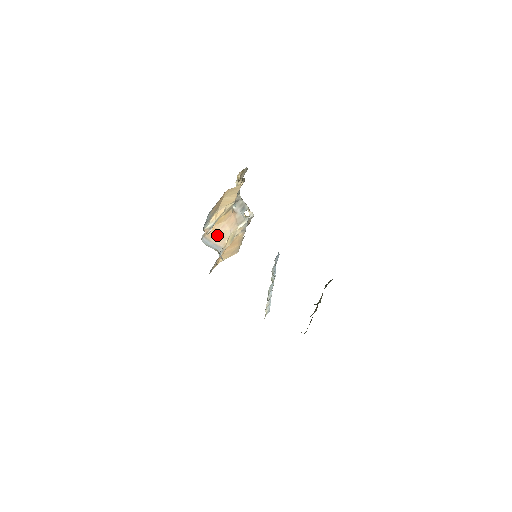
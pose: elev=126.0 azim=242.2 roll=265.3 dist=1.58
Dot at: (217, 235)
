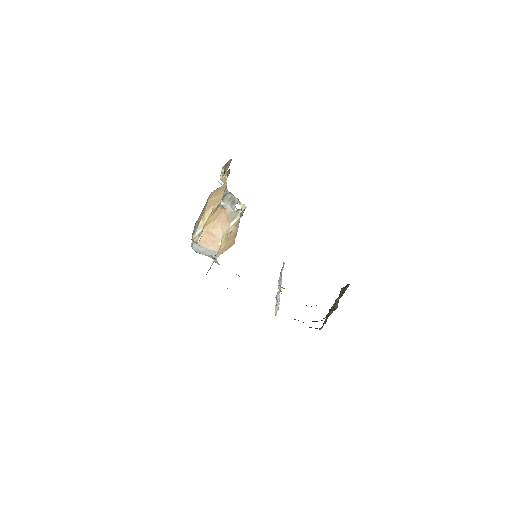
Dot at: (208, 238)
